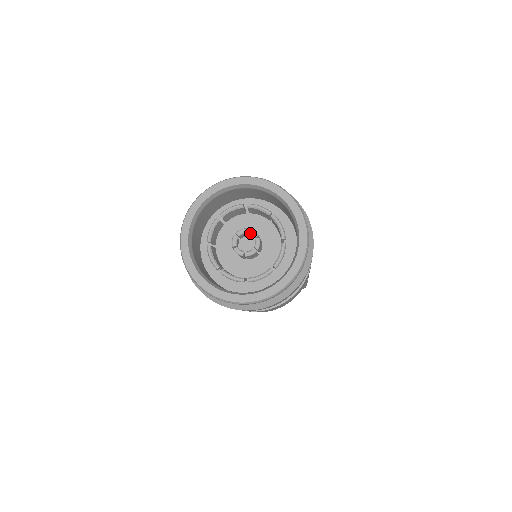
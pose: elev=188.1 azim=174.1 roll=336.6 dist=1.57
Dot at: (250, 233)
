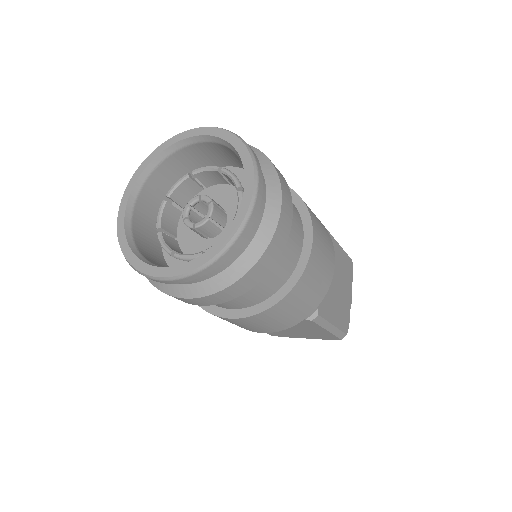
Dot at: (192, 203)
